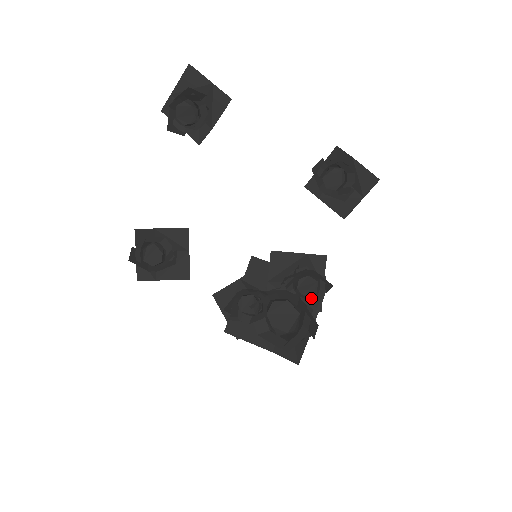
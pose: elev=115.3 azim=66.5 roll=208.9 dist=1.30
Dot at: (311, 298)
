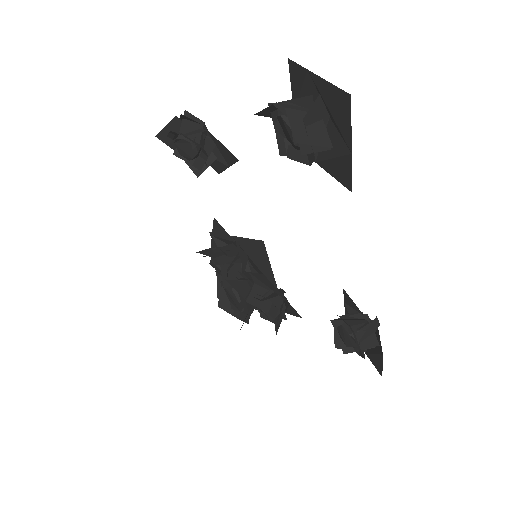
Dot at: occluded
